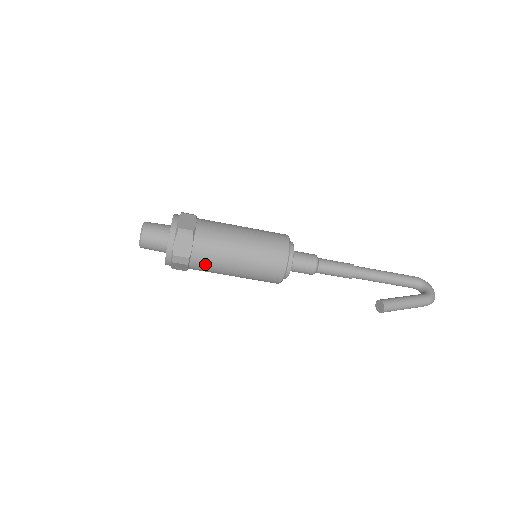
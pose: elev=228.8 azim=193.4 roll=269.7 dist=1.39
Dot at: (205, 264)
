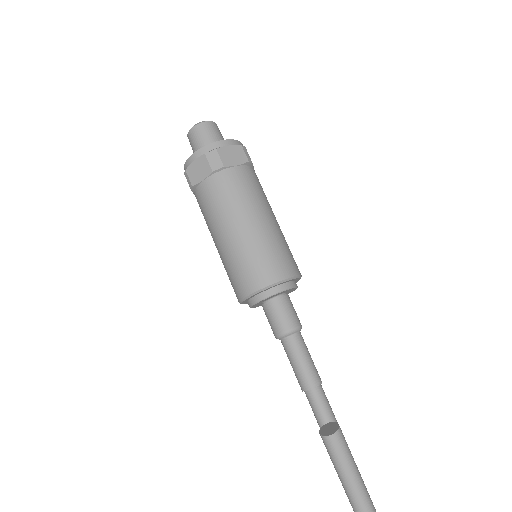
Dot at: (225, 189)
